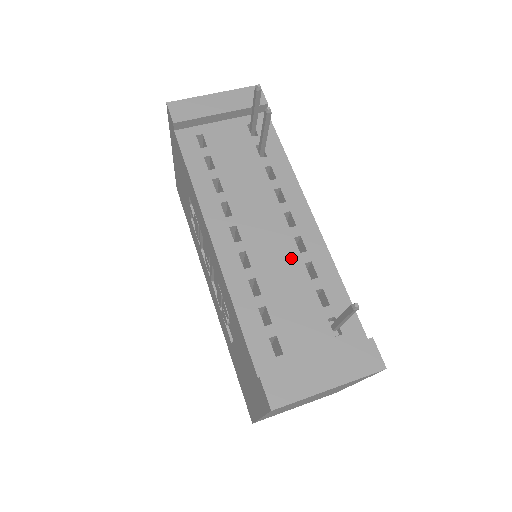
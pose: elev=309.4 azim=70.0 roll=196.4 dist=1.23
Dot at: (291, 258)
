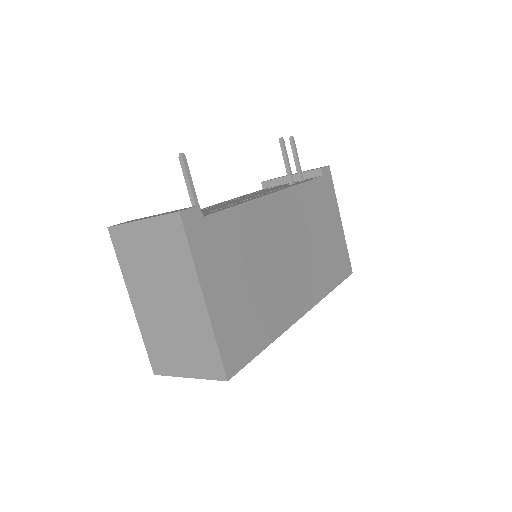
Dot at: occluded
